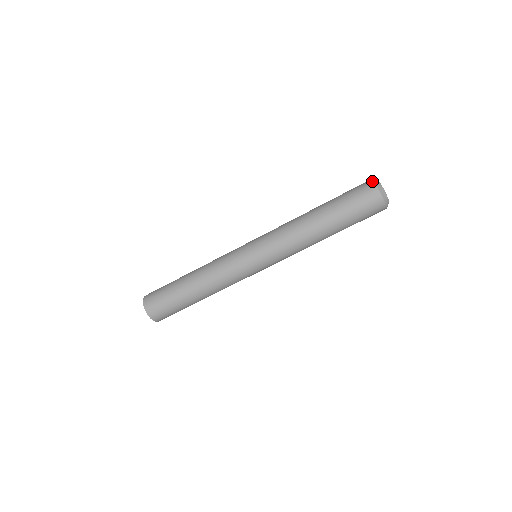
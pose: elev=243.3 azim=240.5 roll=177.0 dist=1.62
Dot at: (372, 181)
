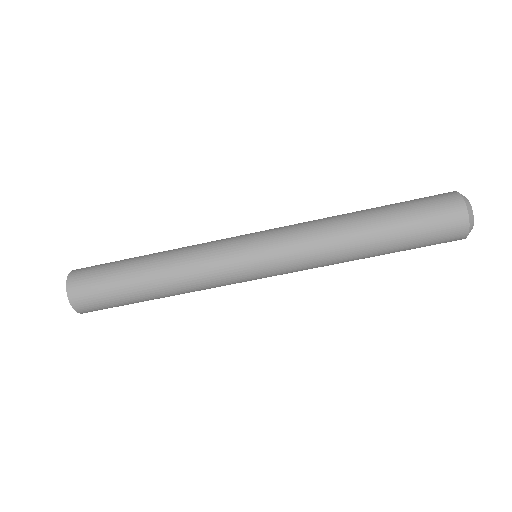
Dot at: (453, 191)
